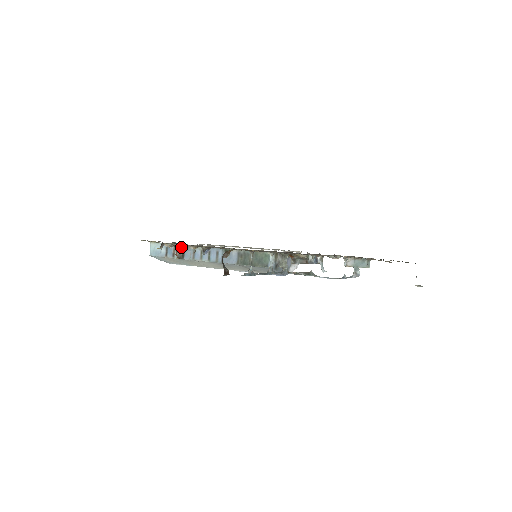
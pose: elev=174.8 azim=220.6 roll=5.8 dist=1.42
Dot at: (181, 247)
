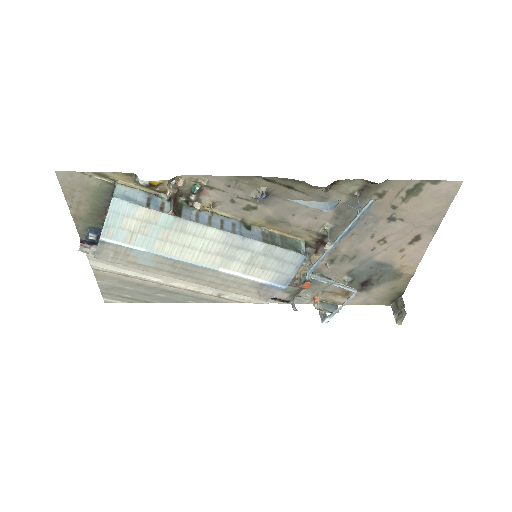
Dot at: (179, 202)
